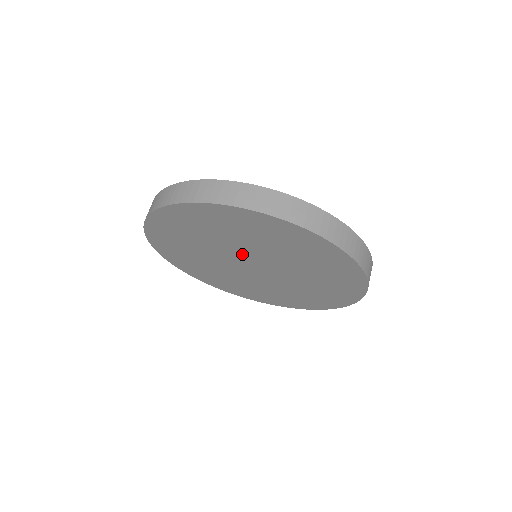
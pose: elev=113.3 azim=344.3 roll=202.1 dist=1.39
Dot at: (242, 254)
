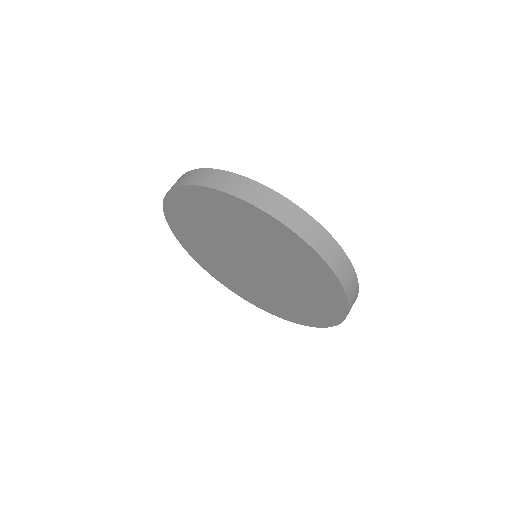
Dot at: (255, 256)
